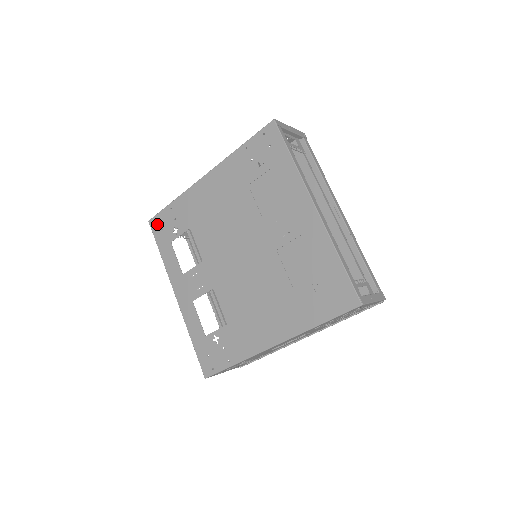
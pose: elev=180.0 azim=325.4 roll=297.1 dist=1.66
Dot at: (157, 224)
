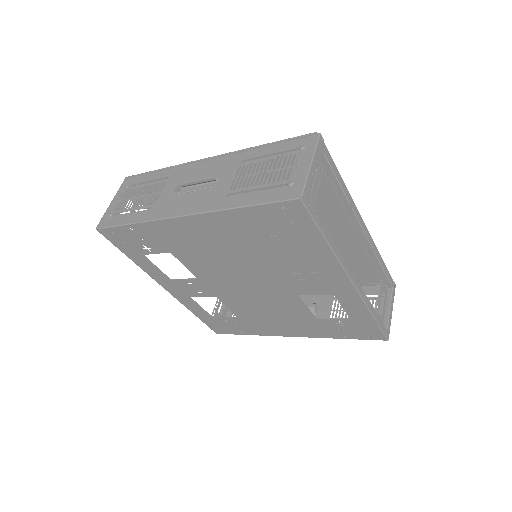
Dot at: (113, 236)
